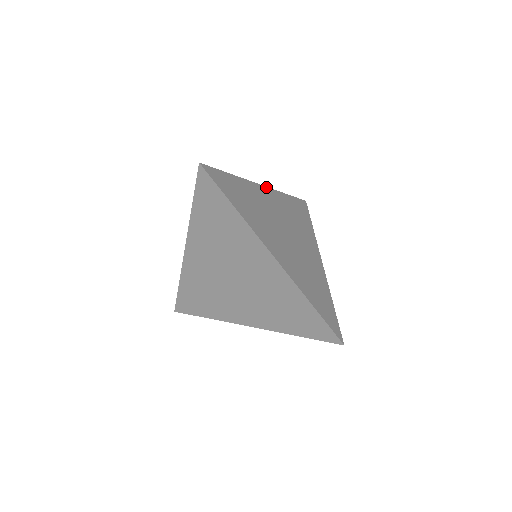
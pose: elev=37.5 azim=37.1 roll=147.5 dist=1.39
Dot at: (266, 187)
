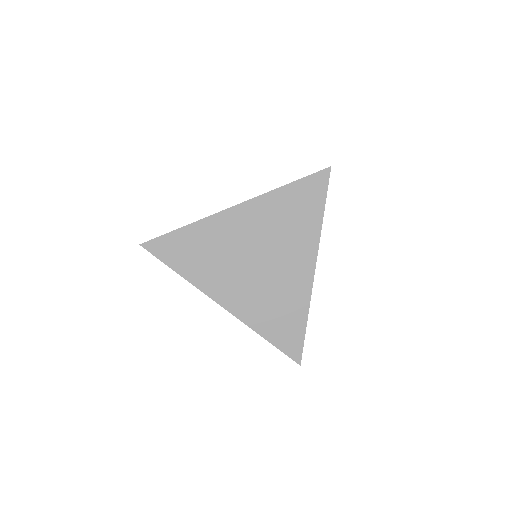
Dot at: (241, 204)
